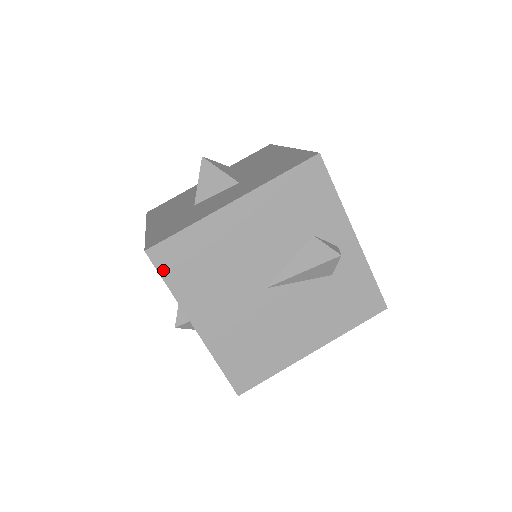
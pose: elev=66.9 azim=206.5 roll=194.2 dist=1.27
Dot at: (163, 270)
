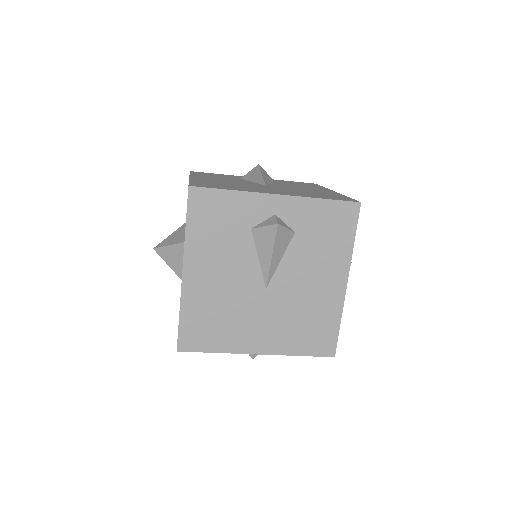
Dot at: (199, 348)
